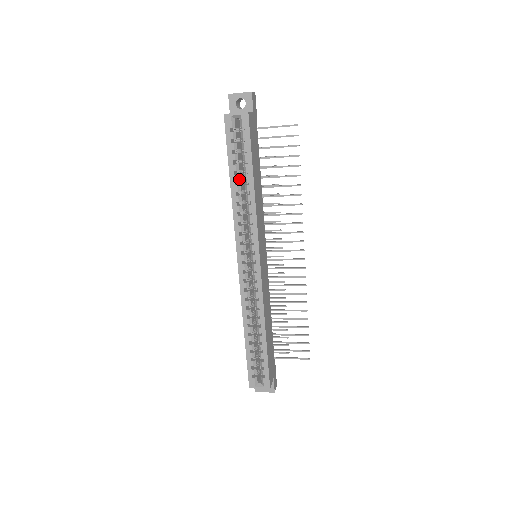
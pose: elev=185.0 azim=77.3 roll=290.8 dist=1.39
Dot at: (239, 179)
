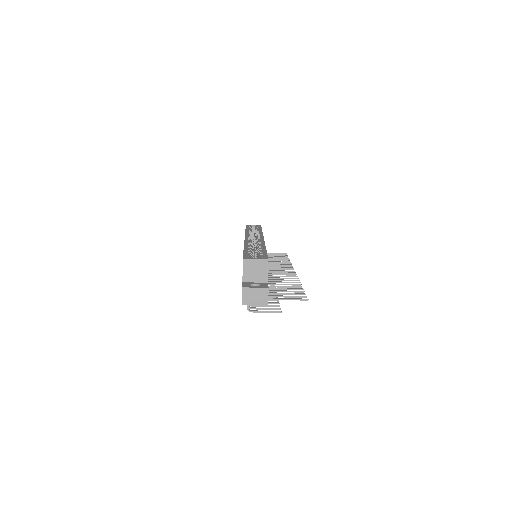
Dot at: occluded
